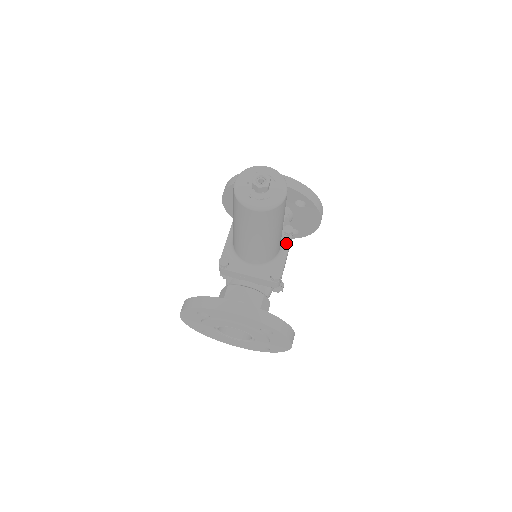
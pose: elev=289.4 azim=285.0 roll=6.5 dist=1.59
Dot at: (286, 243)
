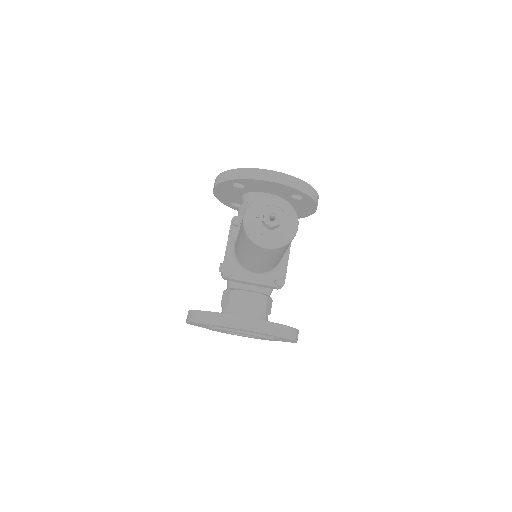
Dot at: occluded
